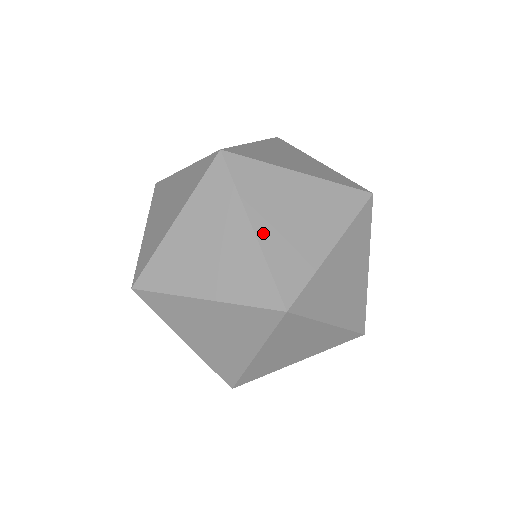
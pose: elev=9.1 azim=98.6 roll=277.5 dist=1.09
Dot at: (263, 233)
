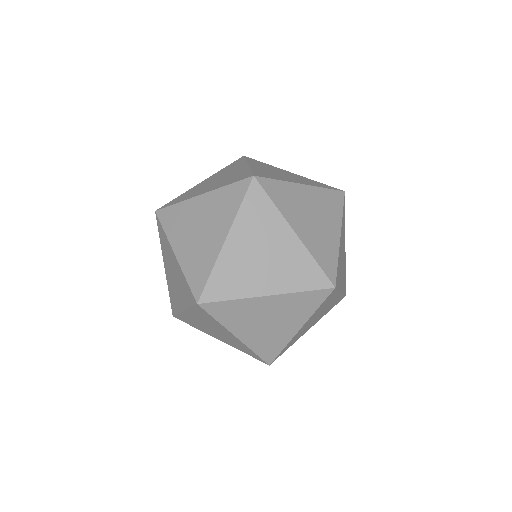
Dot at: (254, 167)
